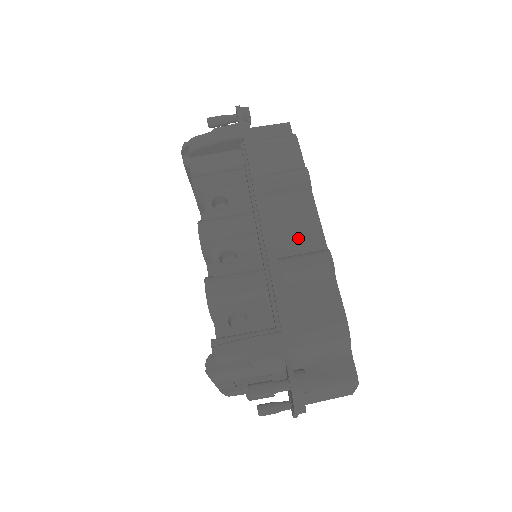
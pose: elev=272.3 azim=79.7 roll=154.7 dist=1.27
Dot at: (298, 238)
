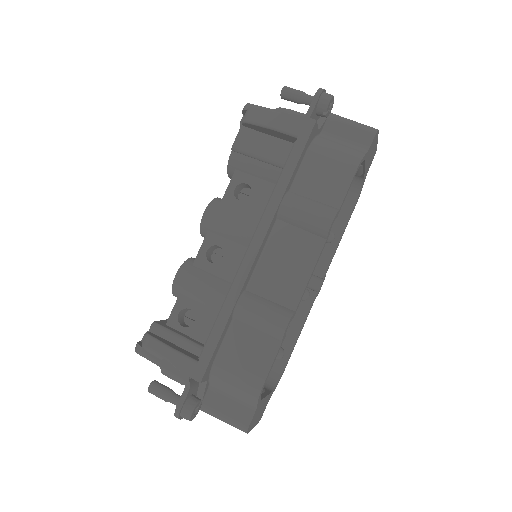
Dot at: (277, 282)
